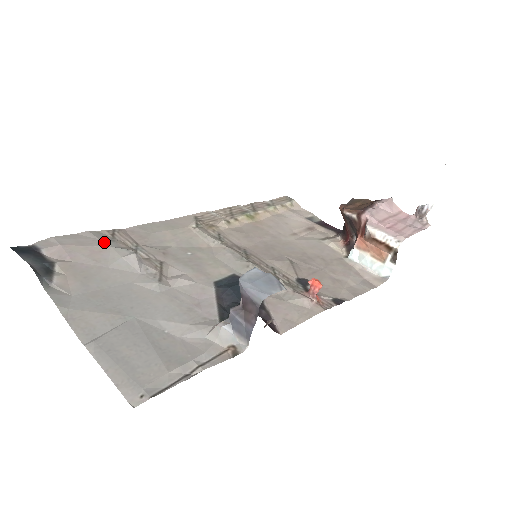
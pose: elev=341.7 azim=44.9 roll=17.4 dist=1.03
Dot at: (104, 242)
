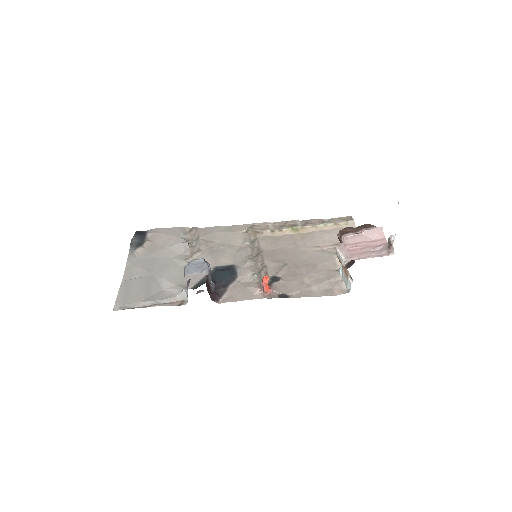
Dot at: (179, 234)
